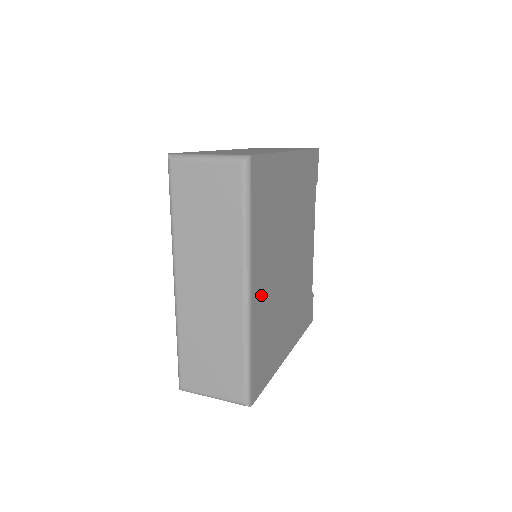
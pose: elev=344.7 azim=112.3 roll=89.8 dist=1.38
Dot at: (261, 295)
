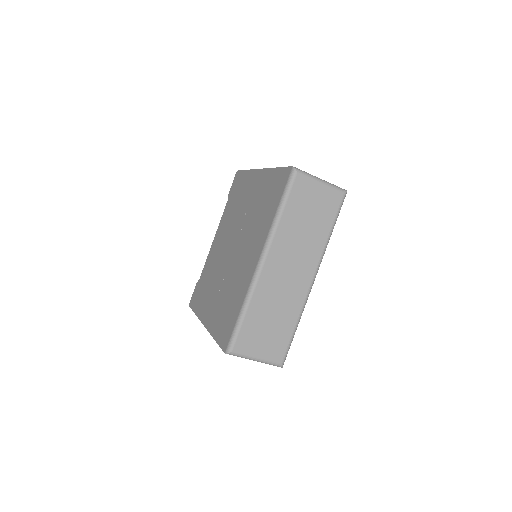
Dot at: occluded
